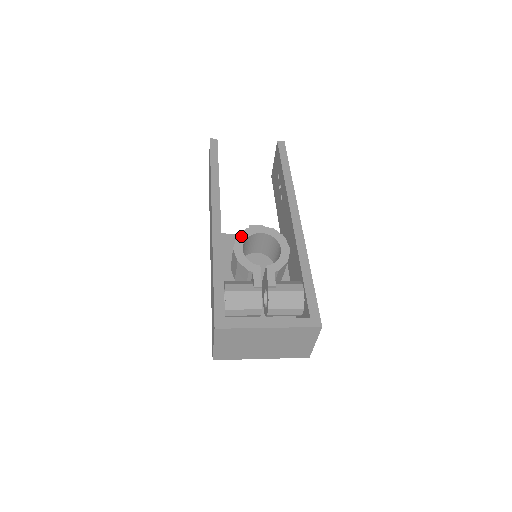
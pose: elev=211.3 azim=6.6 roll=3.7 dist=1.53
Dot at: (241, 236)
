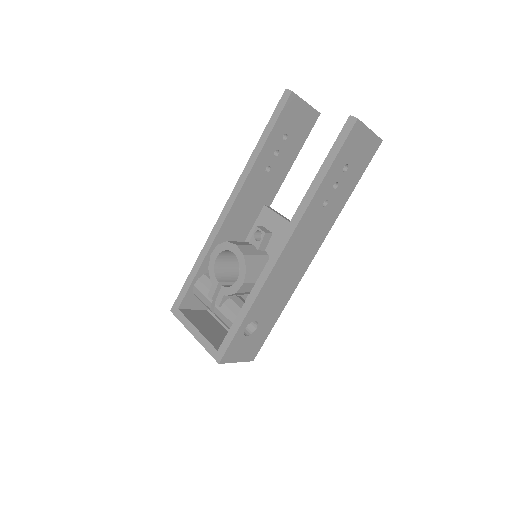
Dot at: (220, 246)
